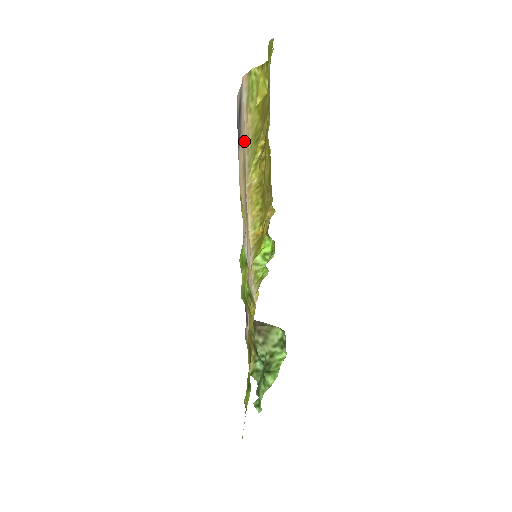
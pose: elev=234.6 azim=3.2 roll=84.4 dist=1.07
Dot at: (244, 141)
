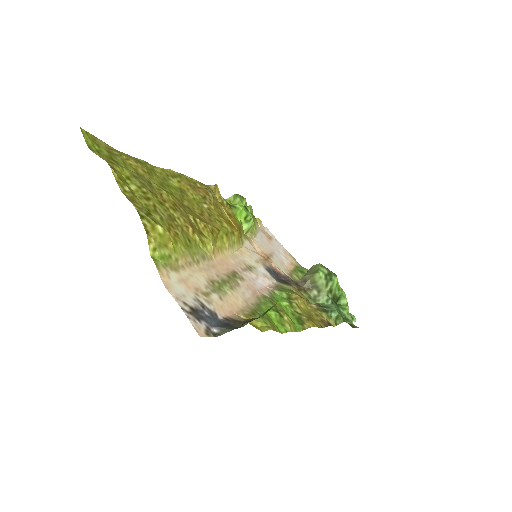
Dot at: (198, 279)
